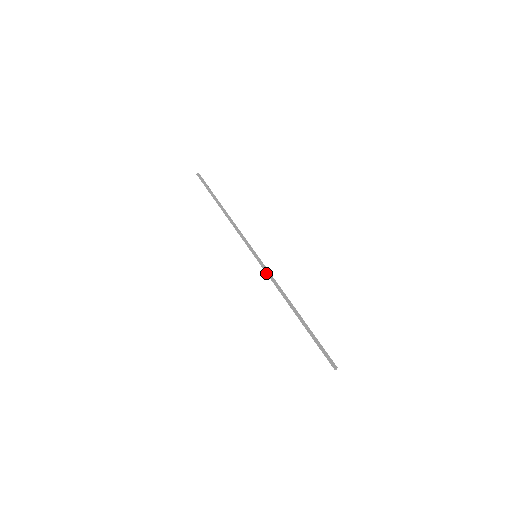
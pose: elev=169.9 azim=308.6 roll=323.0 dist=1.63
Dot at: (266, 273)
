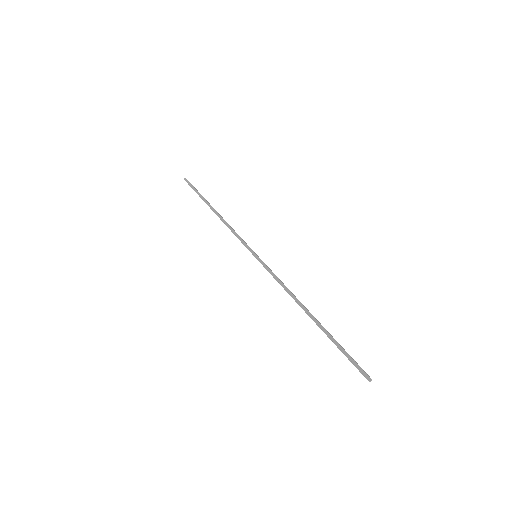
Dot at: (270, 272)
